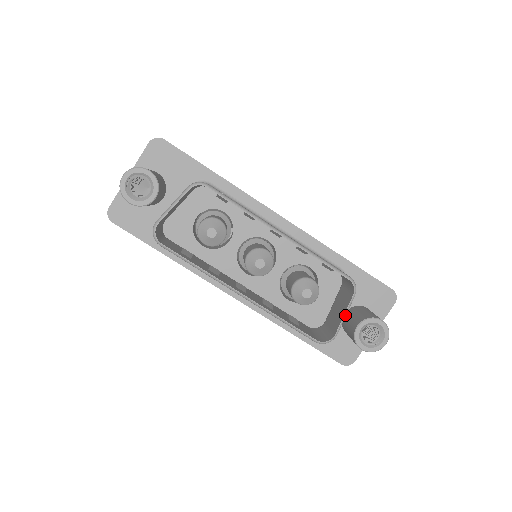
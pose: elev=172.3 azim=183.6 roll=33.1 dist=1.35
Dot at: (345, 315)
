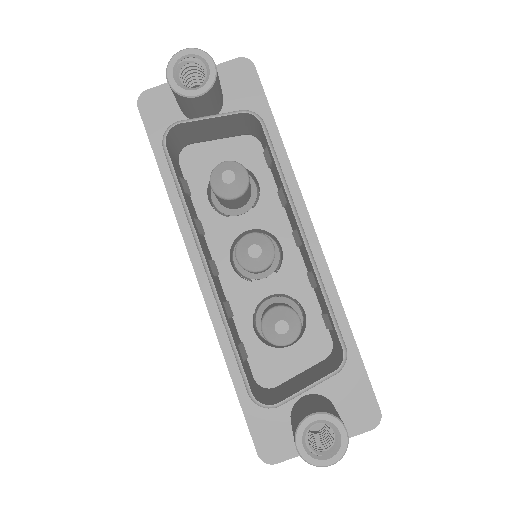
Dot at: (307, 388)
